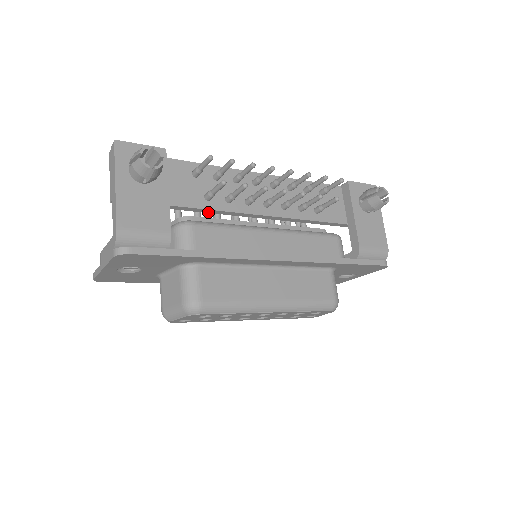
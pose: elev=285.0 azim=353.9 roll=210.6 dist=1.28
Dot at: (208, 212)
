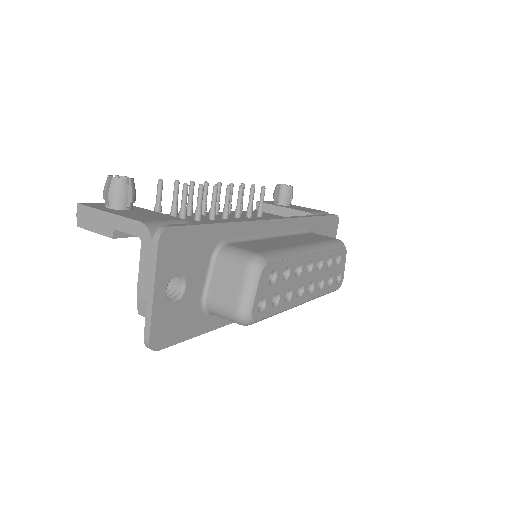
Dot at: occluded
